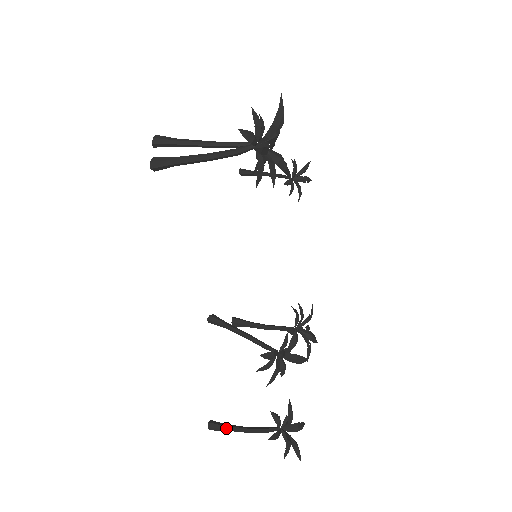
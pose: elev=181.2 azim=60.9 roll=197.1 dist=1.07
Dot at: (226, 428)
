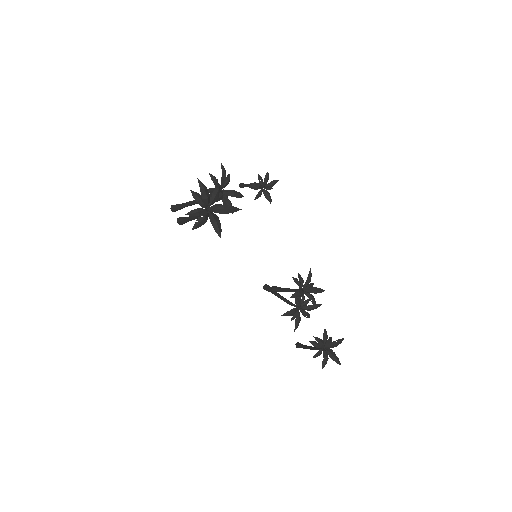
Dot at: (303, 348)
